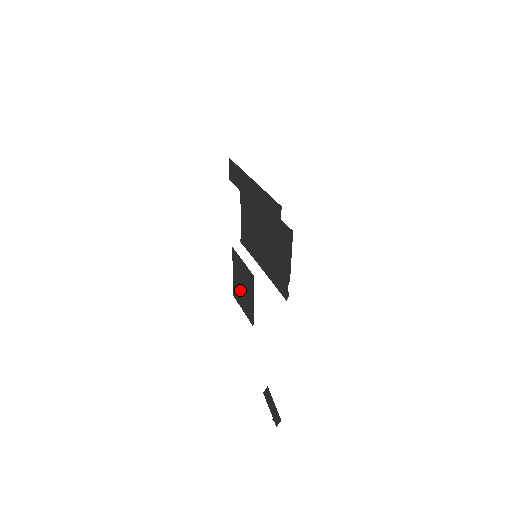
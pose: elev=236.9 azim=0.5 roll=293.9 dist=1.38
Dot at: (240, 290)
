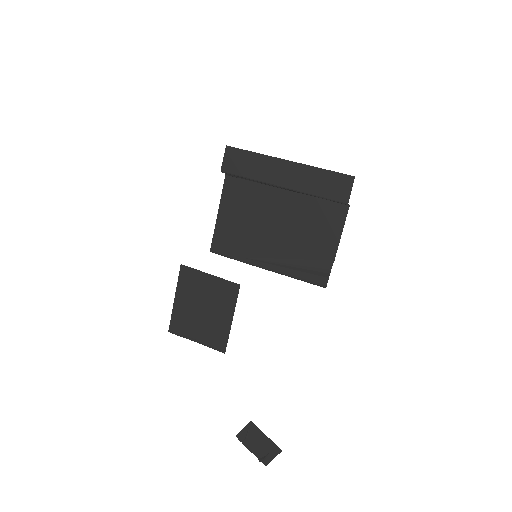
Dot at: (194, 317)
